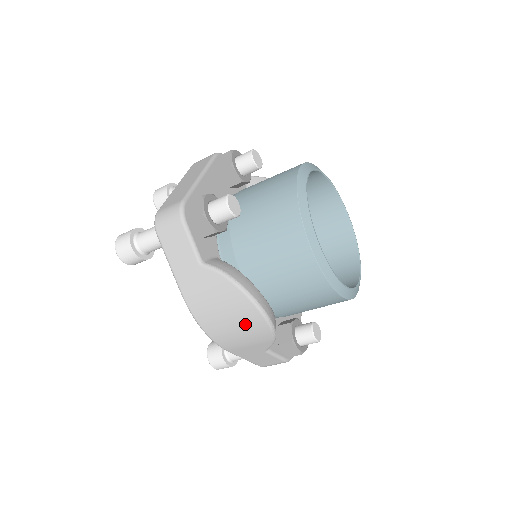
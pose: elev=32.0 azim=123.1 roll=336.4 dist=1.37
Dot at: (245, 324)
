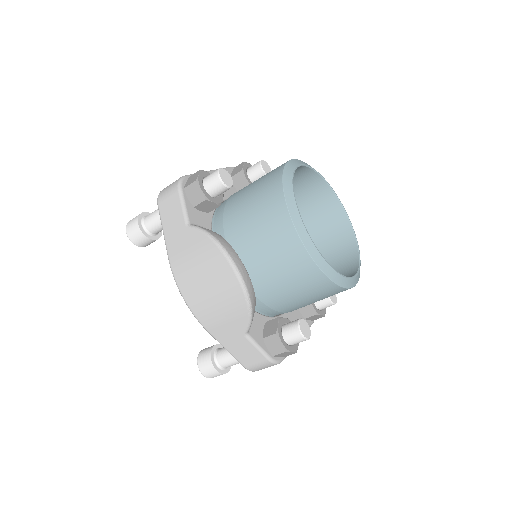
Dot at: (220, 287)
